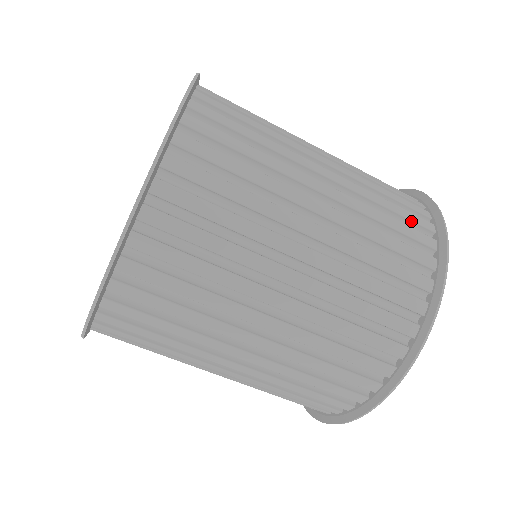
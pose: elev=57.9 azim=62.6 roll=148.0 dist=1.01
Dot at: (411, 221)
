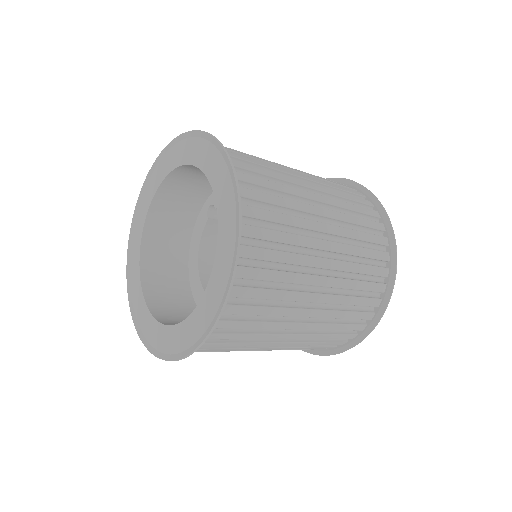
Dot at: (371, 291)
